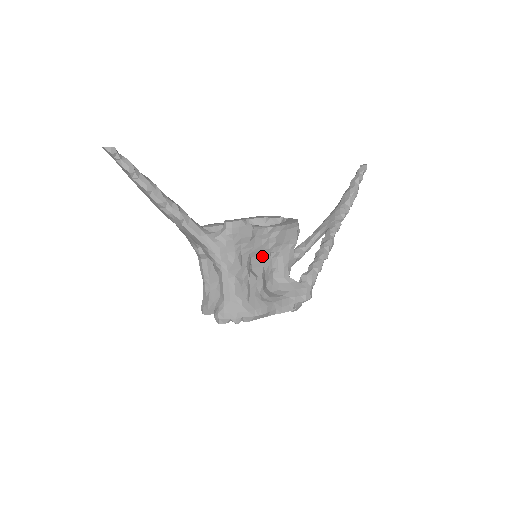
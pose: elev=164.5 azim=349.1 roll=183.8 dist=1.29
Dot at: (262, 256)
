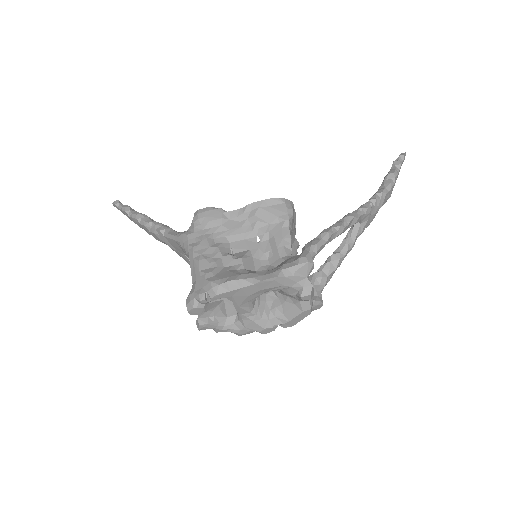
Dot at: (246, 241)
